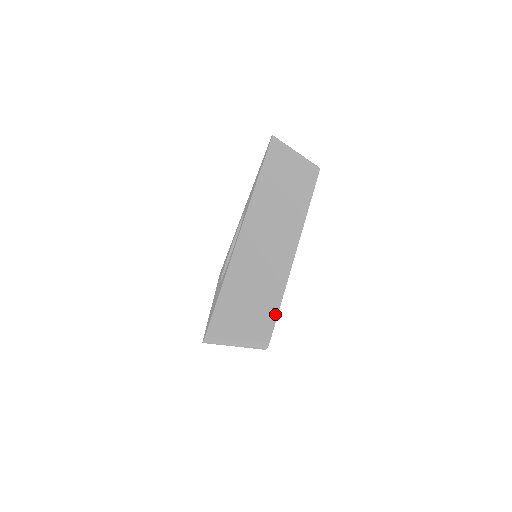
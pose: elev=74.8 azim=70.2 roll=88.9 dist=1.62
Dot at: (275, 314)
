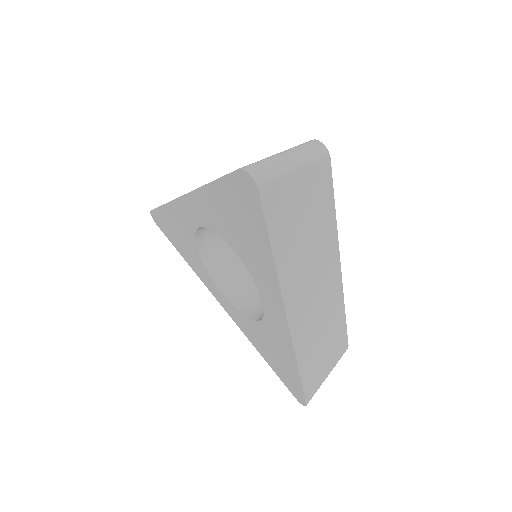
Dot at: occluded
